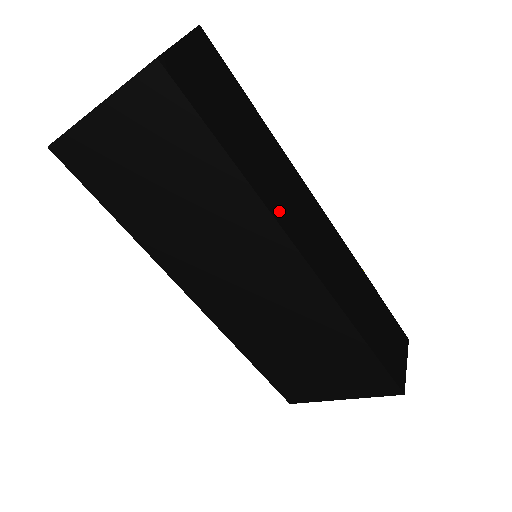
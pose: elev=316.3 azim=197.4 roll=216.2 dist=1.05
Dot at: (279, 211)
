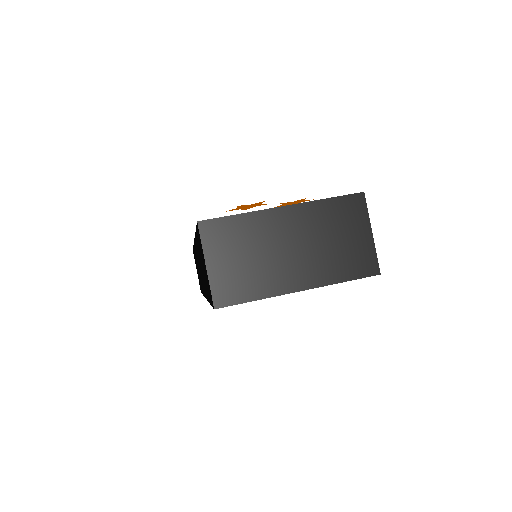
Dot at: occluded
